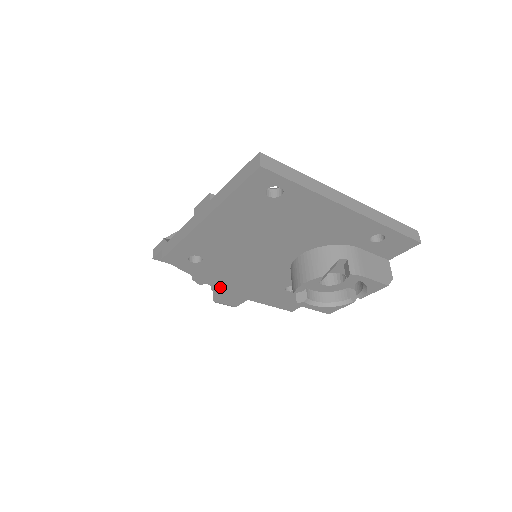
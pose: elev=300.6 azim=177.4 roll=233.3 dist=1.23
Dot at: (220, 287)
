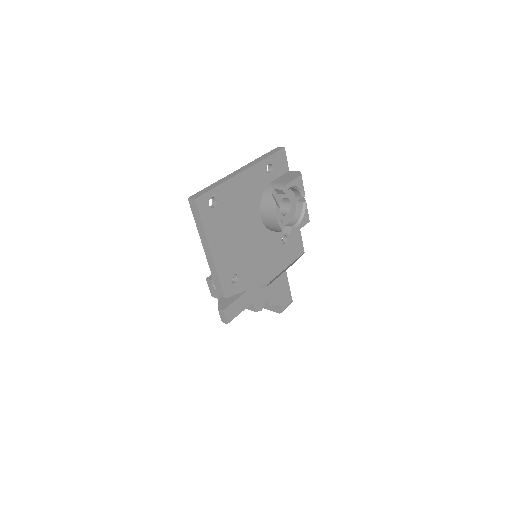
Dot at: (263, 281)
